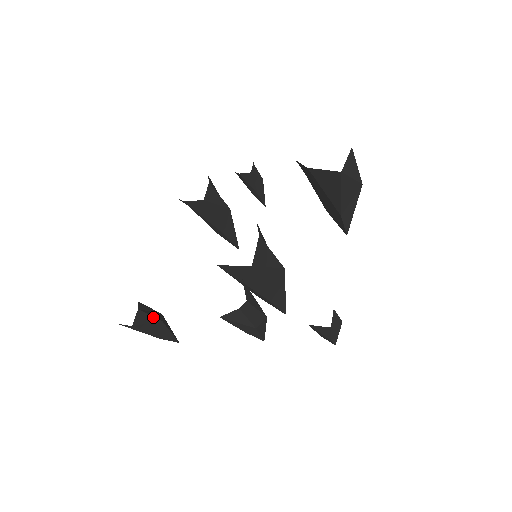
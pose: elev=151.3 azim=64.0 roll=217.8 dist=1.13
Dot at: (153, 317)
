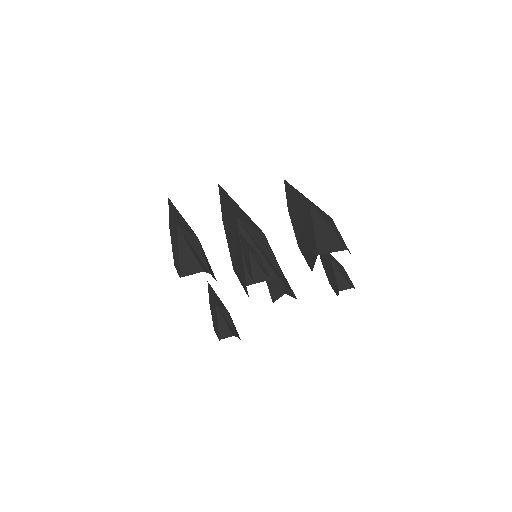
Dot at: (232, 322)
